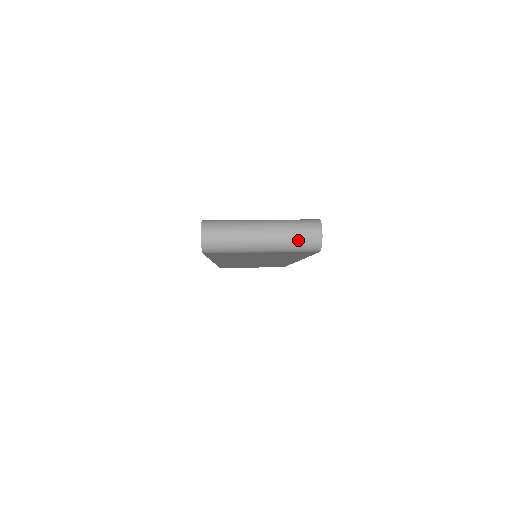
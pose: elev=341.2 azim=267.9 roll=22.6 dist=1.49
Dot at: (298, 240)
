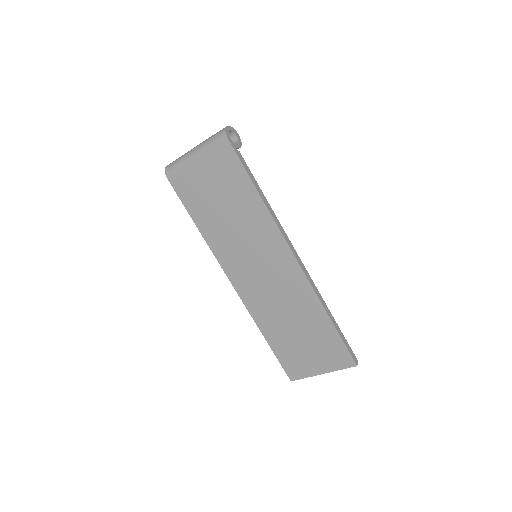
Dot at: (213, 136)
